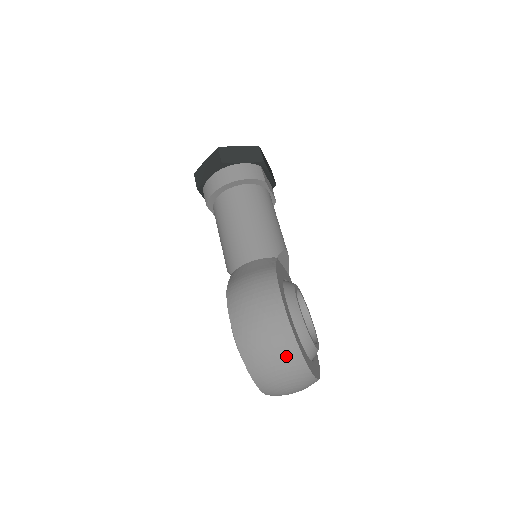
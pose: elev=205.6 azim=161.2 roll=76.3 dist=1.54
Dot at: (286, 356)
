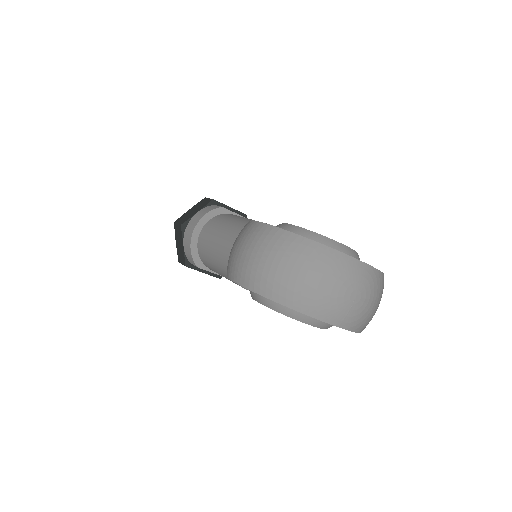
Dot at: (299, 254)
